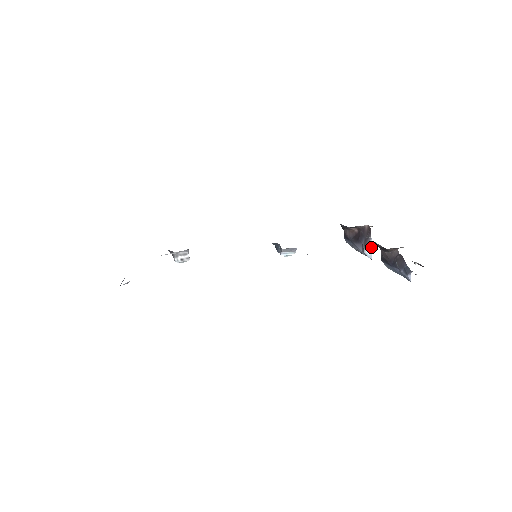
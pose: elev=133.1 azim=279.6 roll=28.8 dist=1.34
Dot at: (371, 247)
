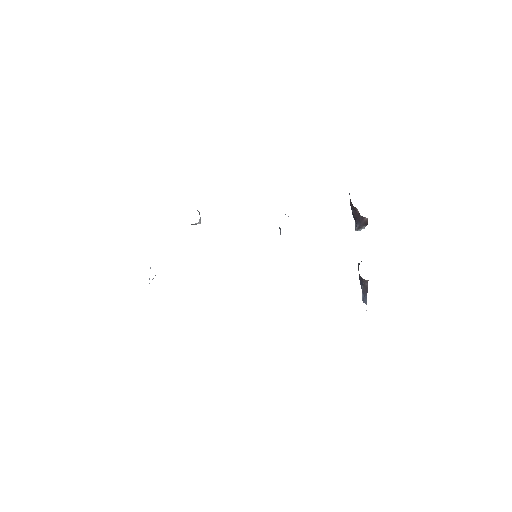
Dot at: (363, 228)
